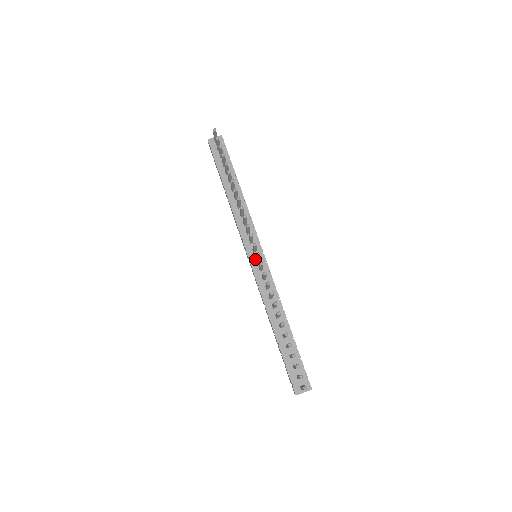
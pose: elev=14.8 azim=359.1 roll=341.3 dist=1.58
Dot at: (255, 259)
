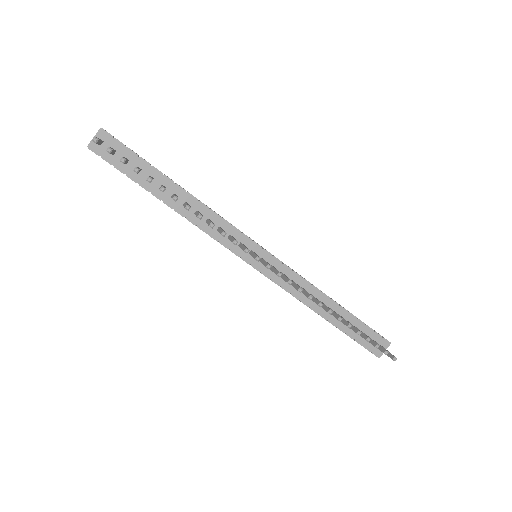
Dot at: occluded
